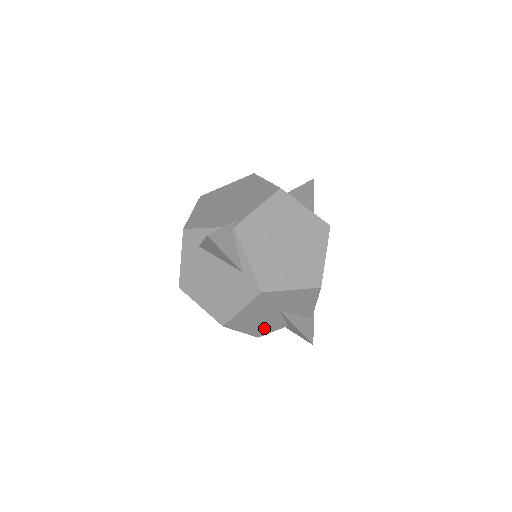
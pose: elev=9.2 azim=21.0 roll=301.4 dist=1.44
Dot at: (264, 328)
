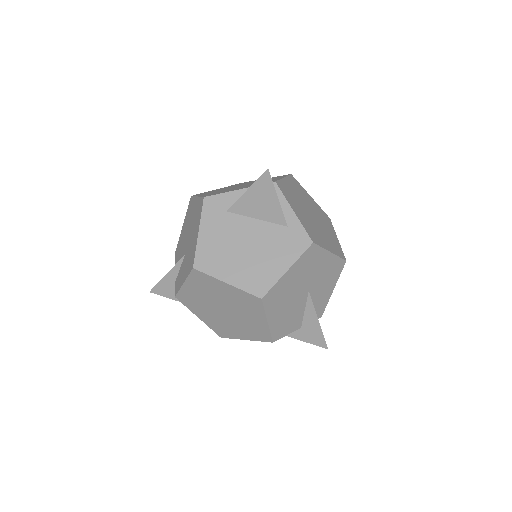
Dot at: (285, 323)
